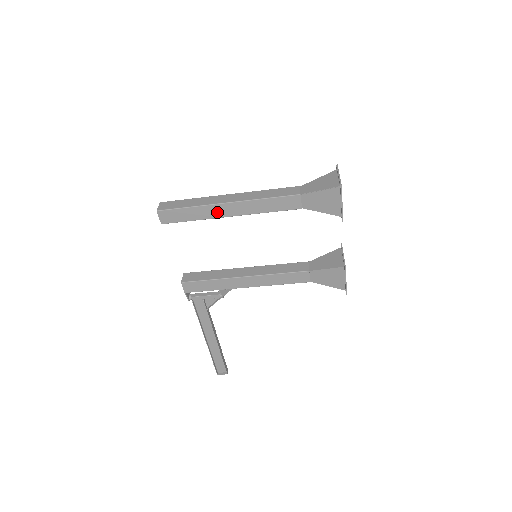
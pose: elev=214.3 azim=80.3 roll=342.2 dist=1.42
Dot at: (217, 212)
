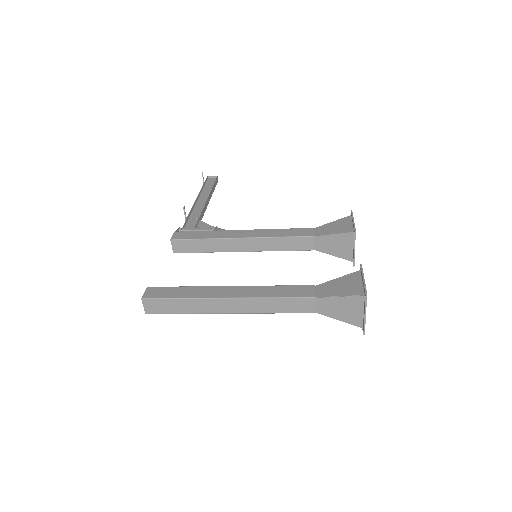
Dot at: occluded
